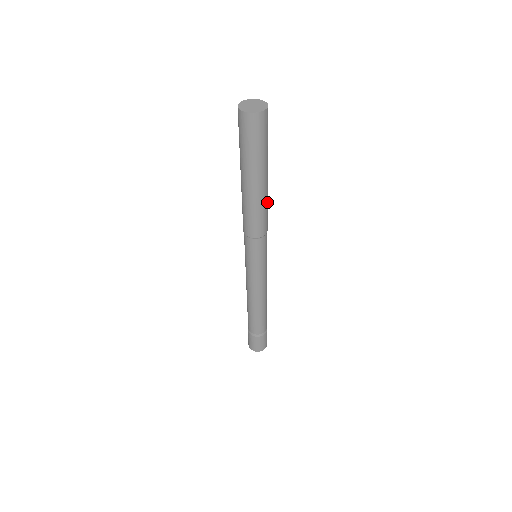
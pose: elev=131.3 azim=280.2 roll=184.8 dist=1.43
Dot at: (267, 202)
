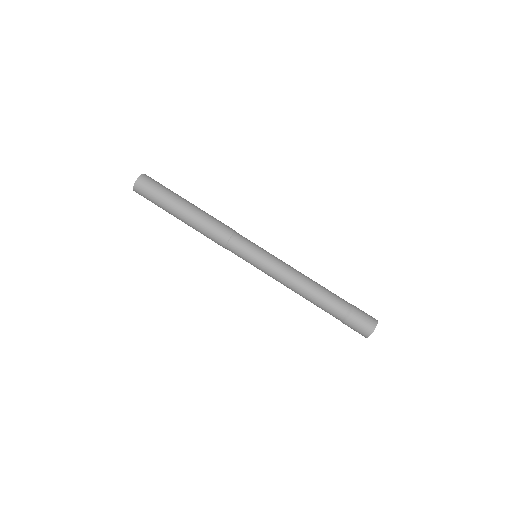
Dot at: occluded
